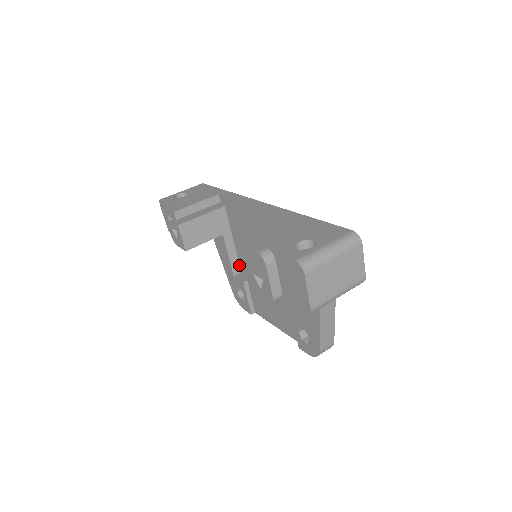
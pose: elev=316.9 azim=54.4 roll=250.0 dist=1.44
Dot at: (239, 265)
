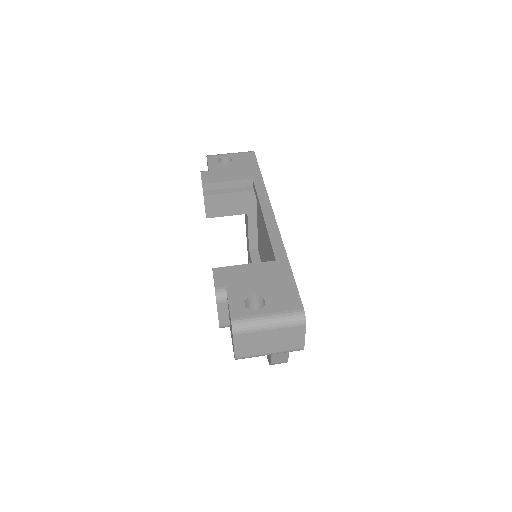
Dot at: (257, 242)
